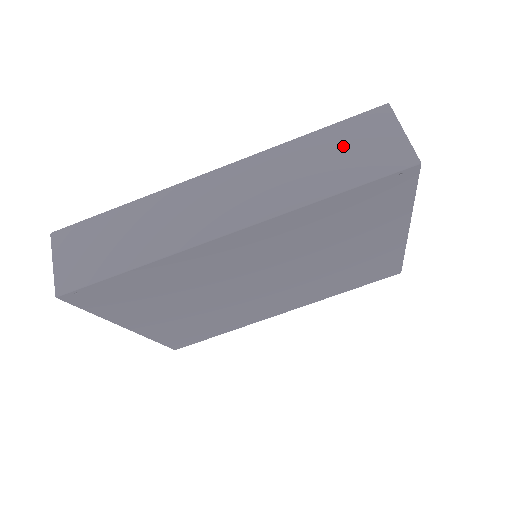
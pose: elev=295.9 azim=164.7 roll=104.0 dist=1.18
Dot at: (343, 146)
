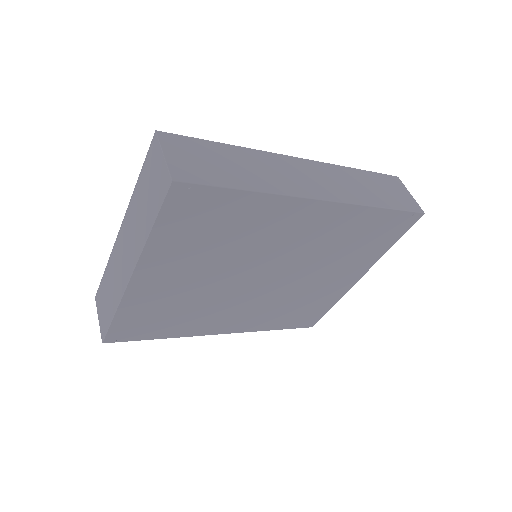
Dot at: (381, 185)
